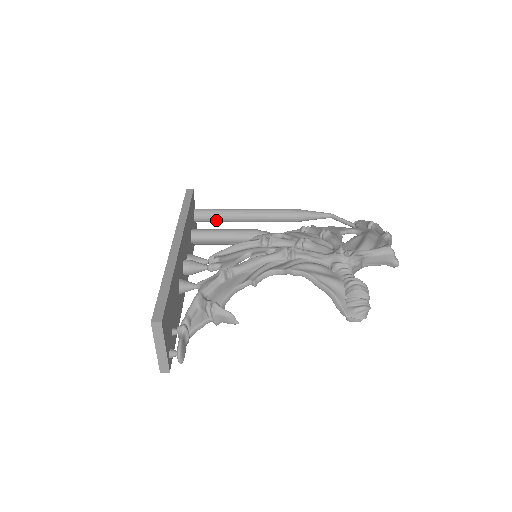
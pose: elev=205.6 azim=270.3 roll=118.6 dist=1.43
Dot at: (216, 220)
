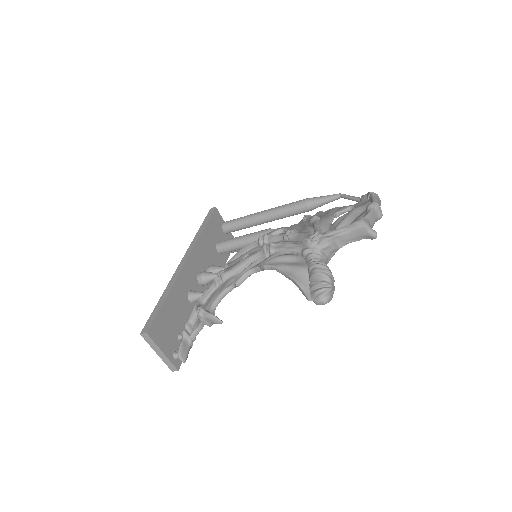
Dot at: (241, 228)
